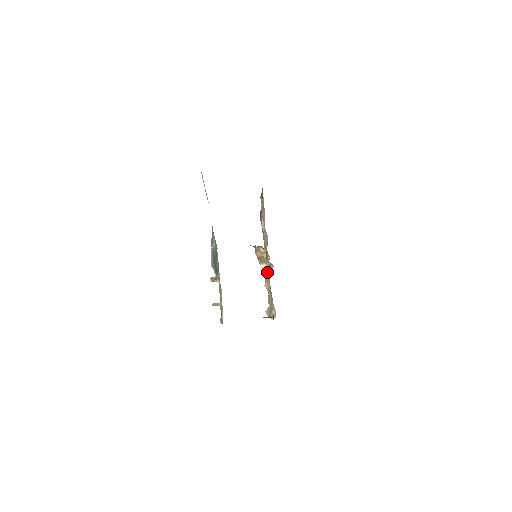
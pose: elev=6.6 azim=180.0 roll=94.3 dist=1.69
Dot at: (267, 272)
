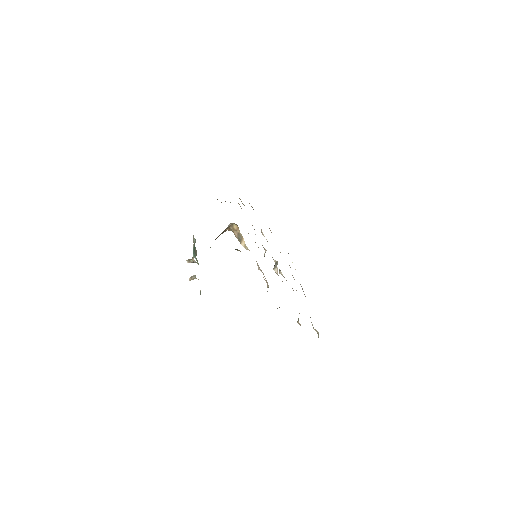
Dot at: occluded
